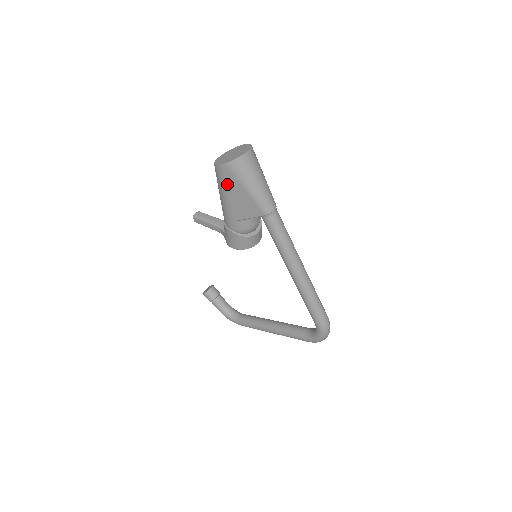
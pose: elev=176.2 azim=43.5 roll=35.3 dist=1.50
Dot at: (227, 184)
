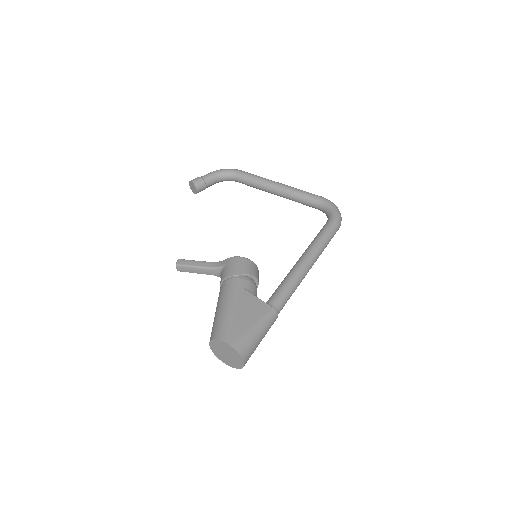
Dot at: occluded
